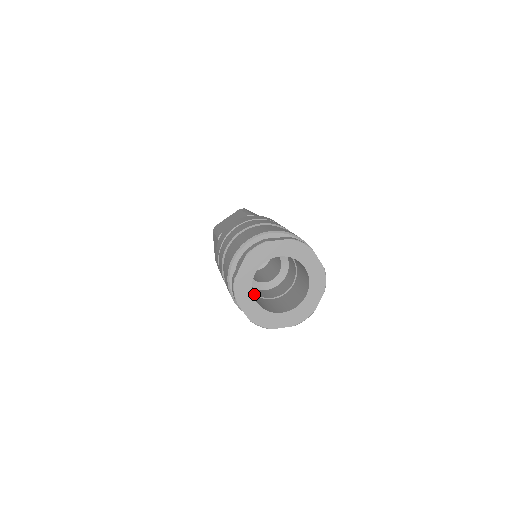
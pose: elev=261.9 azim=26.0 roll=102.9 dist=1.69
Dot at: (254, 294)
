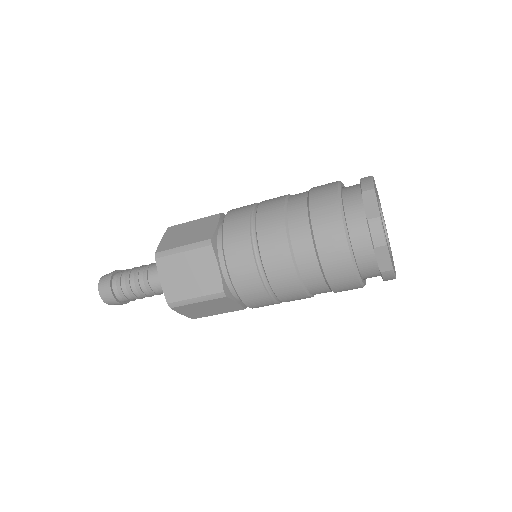
Dot at: occluded
